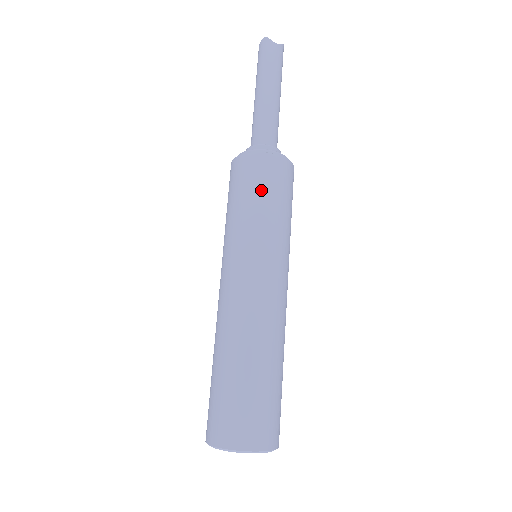
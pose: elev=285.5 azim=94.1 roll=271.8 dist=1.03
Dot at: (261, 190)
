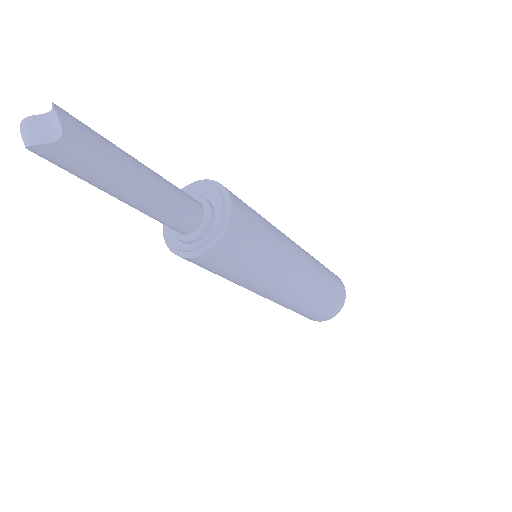
Dot at: (241, 262)
